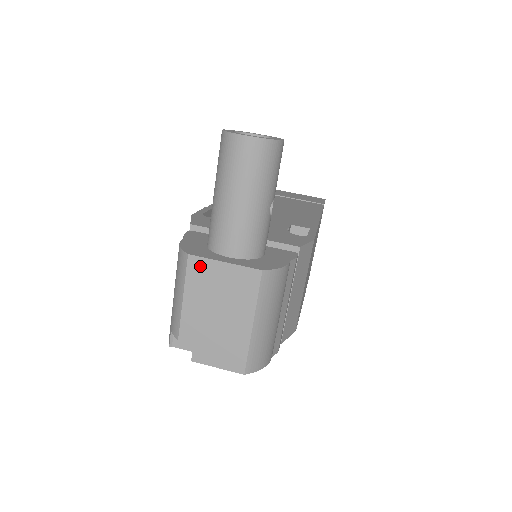
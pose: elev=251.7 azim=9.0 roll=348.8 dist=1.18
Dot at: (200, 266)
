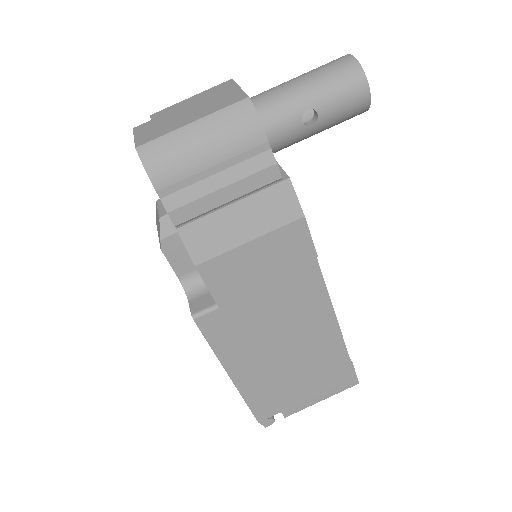
Dot at: (226, 85)
